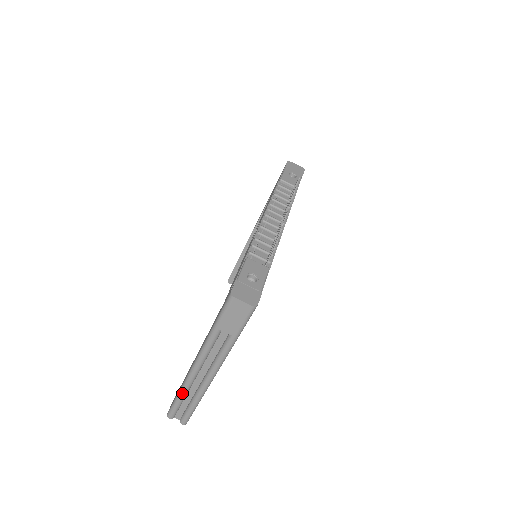
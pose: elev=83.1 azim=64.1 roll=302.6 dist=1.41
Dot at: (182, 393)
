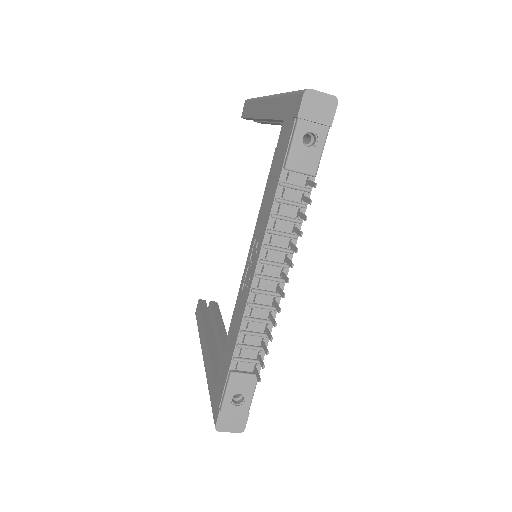
Dot at: occluded
